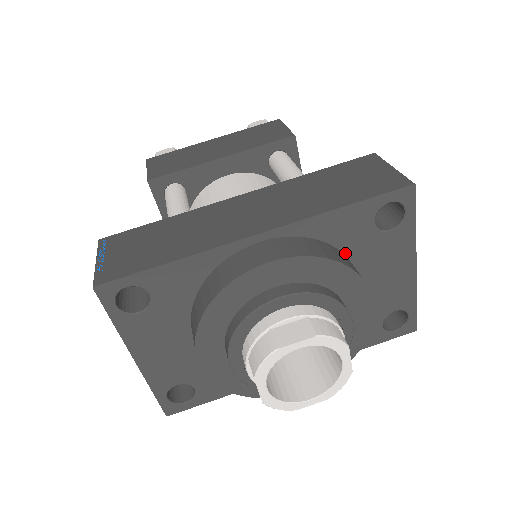
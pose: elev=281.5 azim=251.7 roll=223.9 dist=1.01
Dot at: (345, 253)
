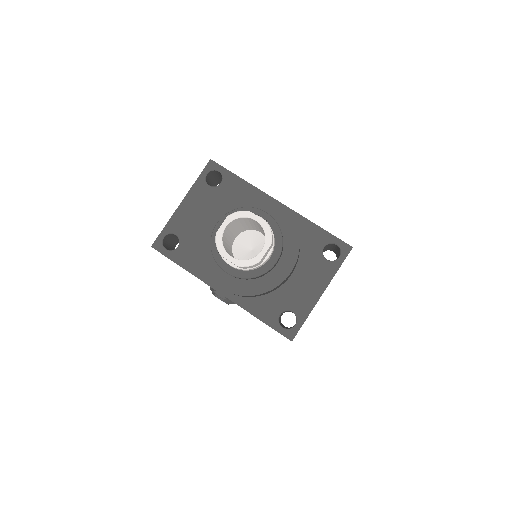
Dot at: (301, 249)
